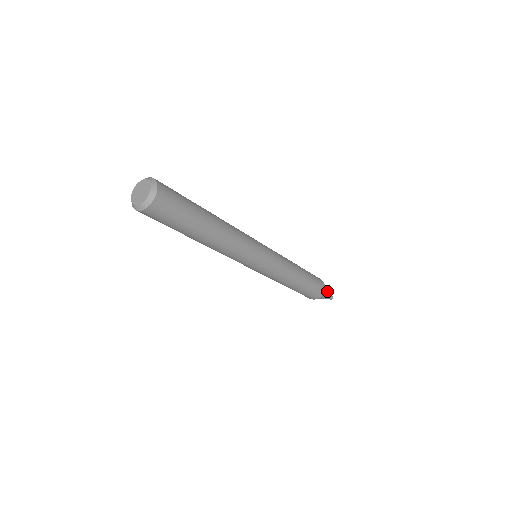
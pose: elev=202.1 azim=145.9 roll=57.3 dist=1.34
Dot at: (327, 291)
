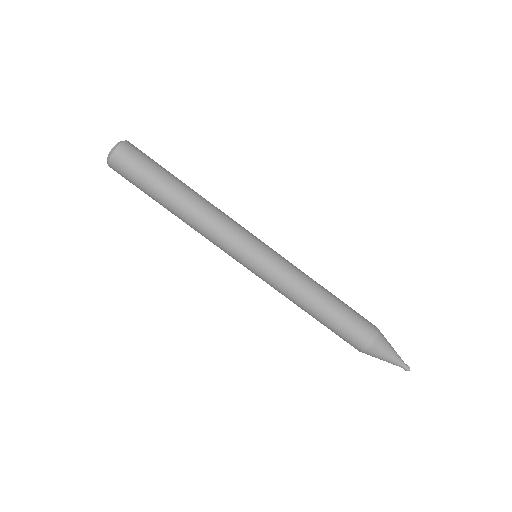
Dot at: (387, 349)
